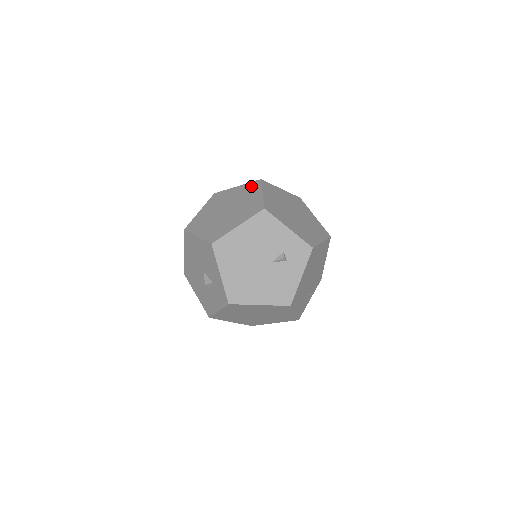
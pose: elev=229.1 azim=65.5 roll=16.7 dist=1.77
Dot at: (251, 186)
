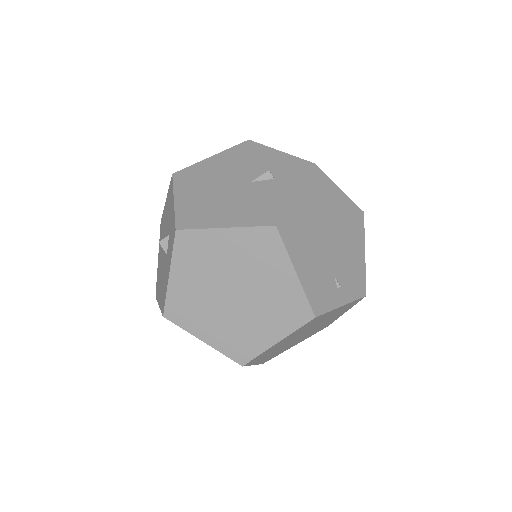
Dot at: occluded
